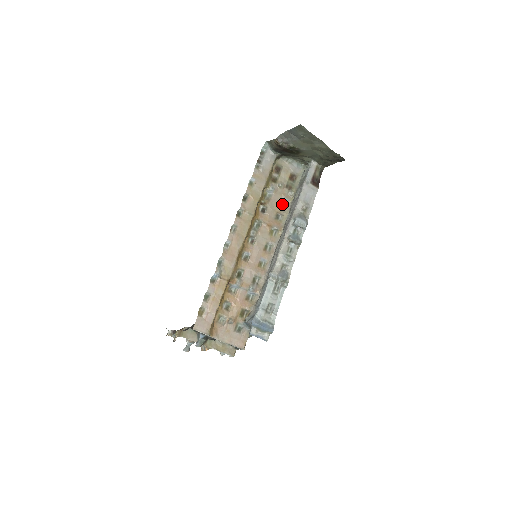
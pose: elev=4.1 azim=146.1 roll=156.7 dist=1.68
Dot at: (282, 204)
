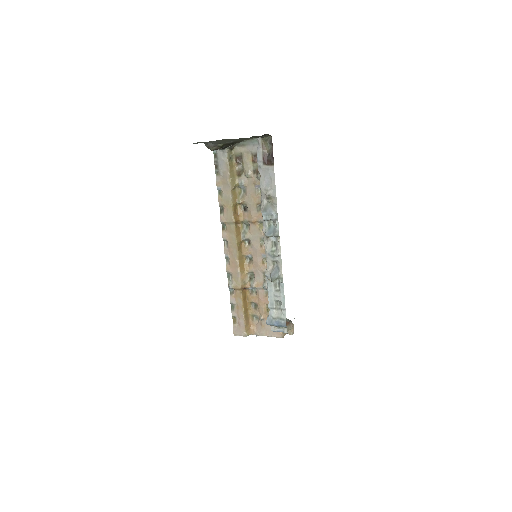
Dot at: (259, 192)
